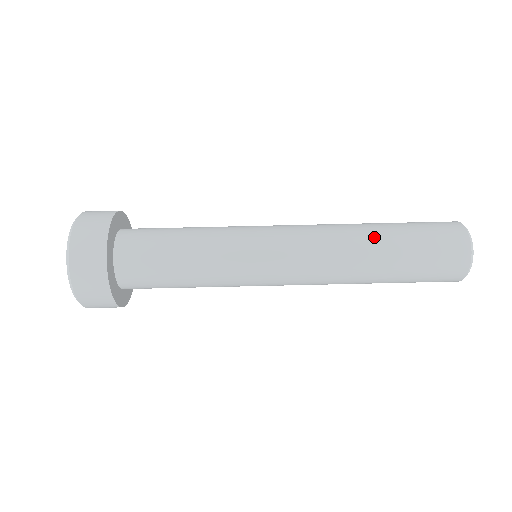
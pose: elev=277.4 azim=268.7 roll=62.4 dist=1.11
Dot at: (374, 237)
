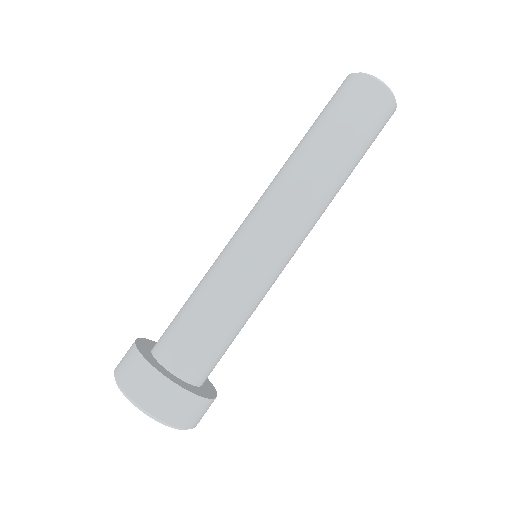
Dot at: (336, 166)
